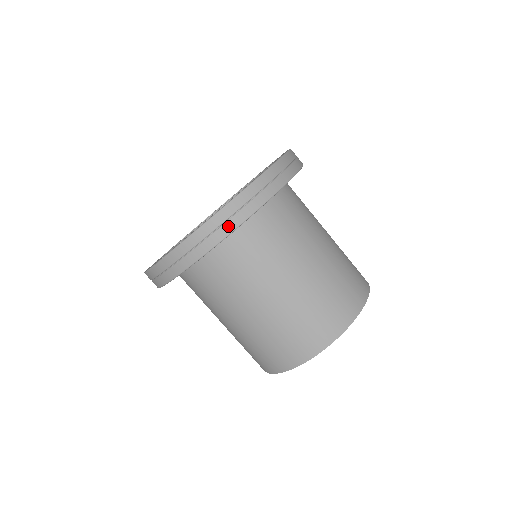
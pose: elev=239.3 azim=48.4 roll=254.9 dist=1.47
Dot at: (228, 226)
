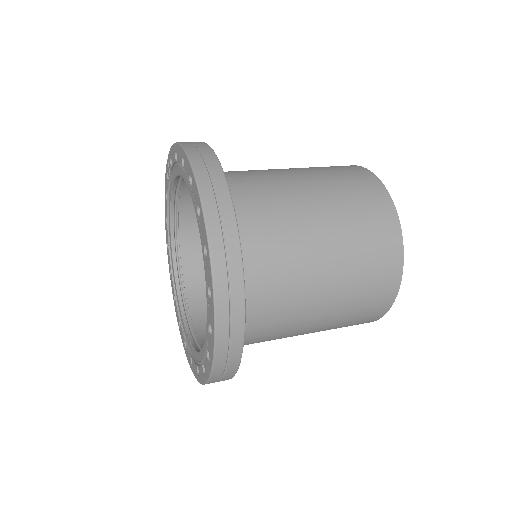
Dot at: (229, 373)
